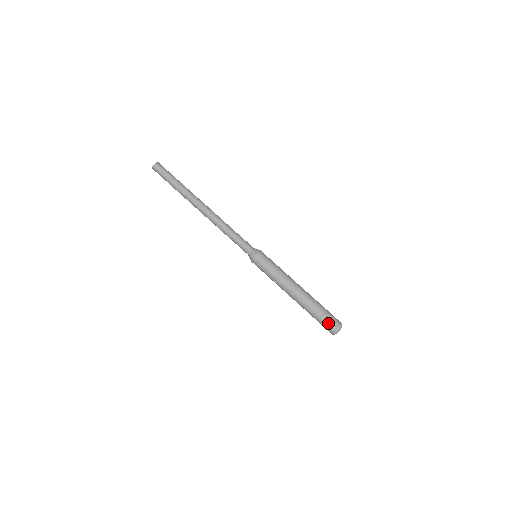
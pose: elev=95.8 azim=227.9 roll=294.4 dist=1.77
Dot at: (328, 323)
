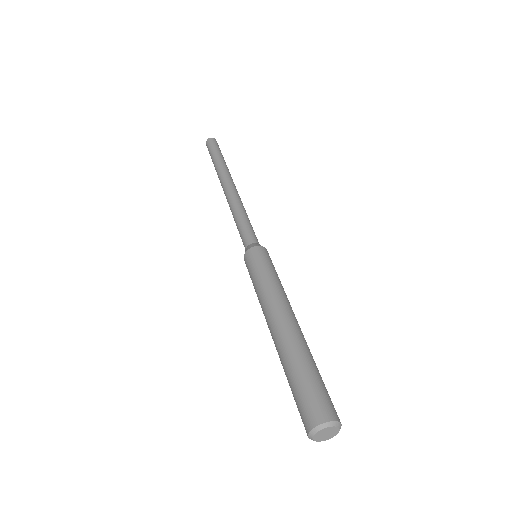
Dot at: (312, 397)
